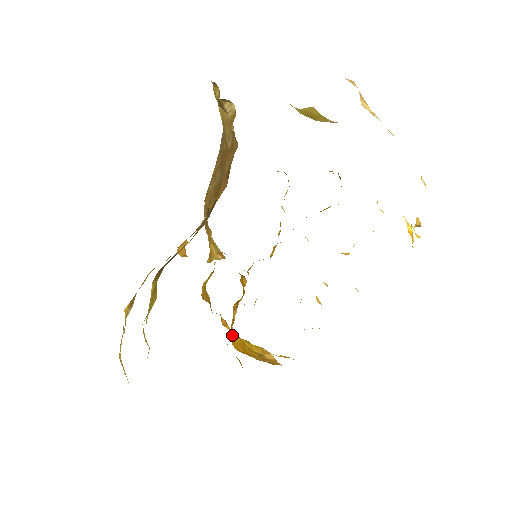
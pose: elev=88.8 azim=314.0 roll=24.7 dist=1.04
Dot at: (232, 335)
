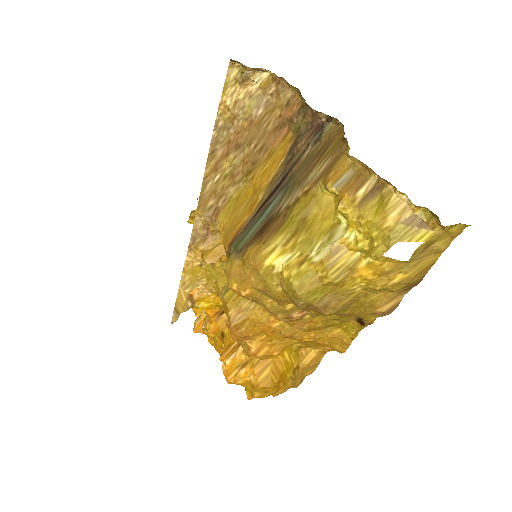
Dot at: (259, 370)
